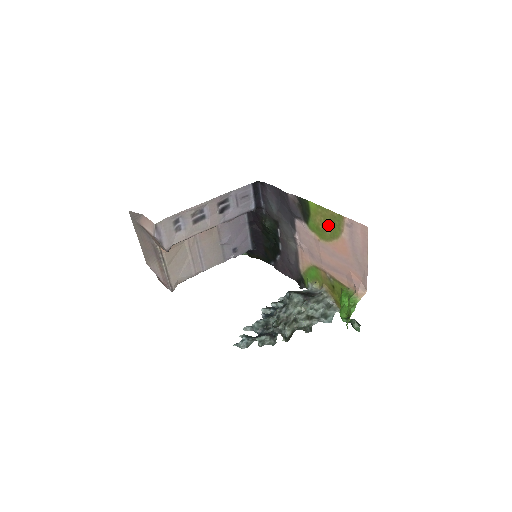
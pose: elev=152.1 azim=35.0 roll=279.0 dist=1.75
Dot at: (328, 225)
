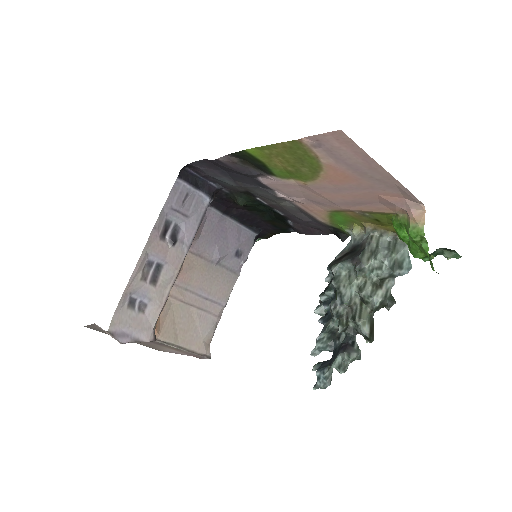
Dot at: (294, 162)
